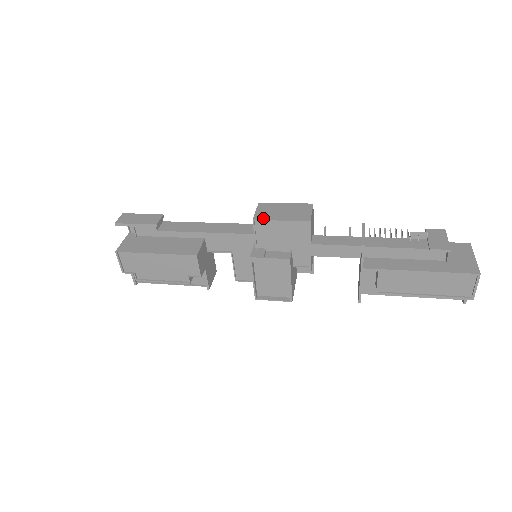
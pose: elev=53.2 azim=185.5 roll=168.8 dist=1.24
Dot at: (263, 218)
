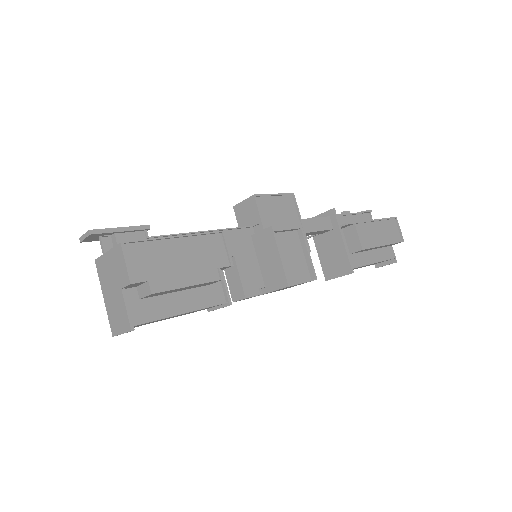
Dot at: (259, 195)
